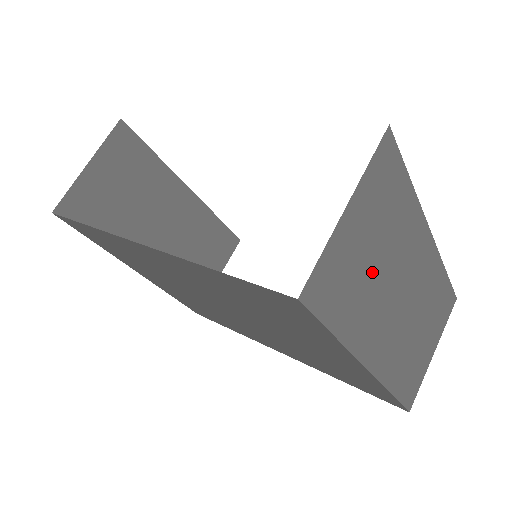
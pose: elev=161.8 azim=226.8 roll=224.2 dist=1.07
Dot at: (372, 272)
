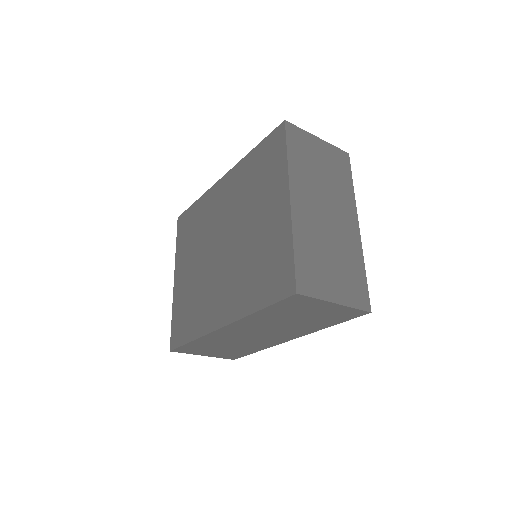
Dot at: (317, 172)
